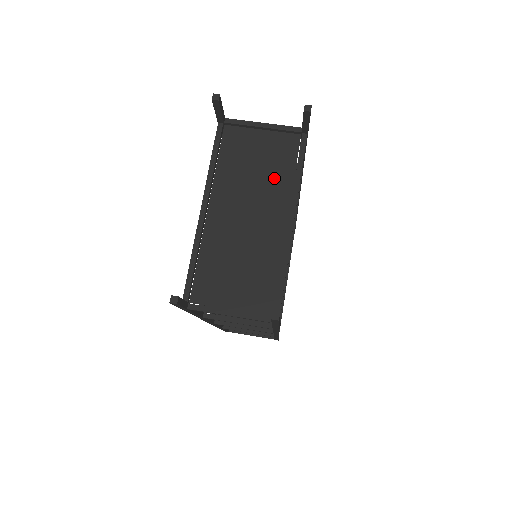
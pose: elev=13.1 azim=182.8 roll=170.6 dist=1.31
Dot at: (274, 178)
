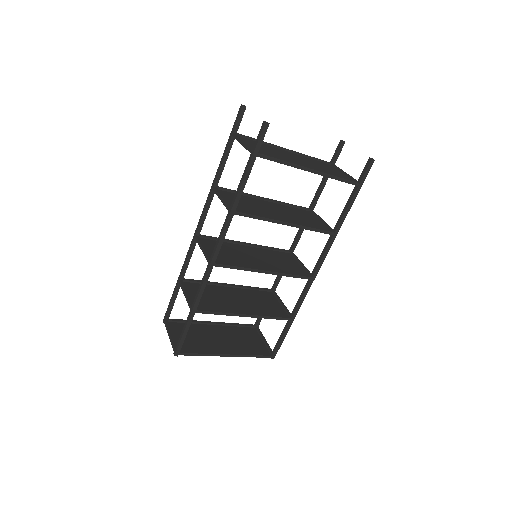
Dot at: (325, 171)
